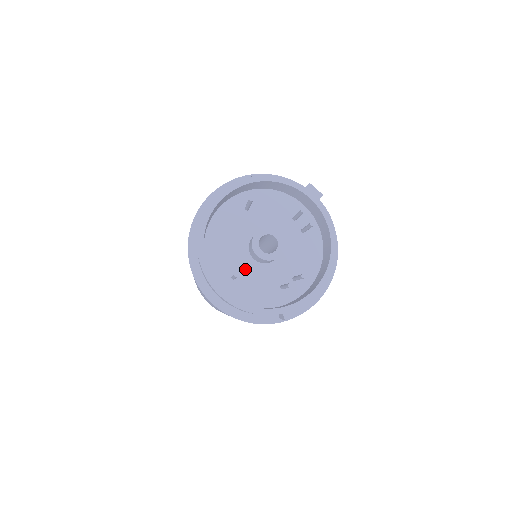
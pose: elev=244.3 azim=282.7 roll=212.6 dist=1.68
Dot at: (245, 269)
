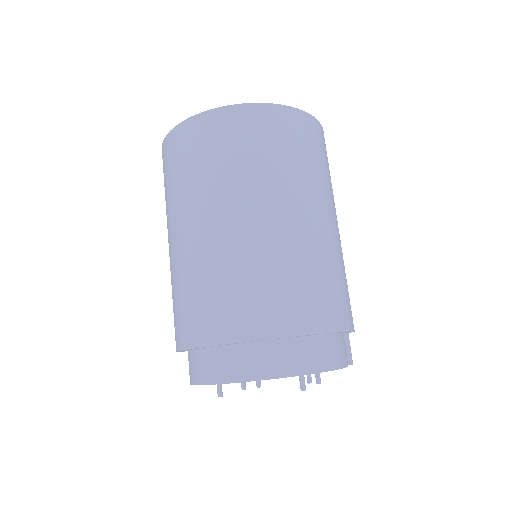
Dot at: occluded
